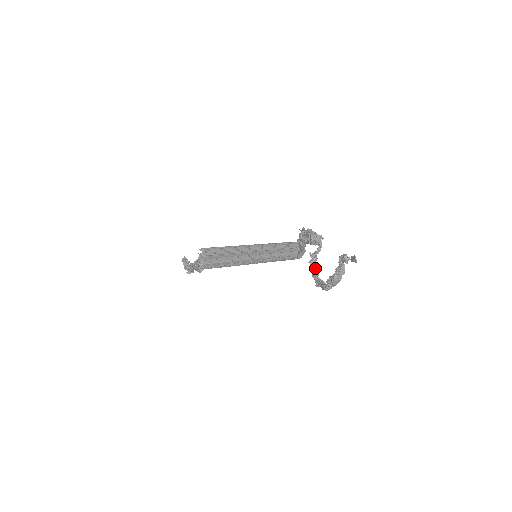
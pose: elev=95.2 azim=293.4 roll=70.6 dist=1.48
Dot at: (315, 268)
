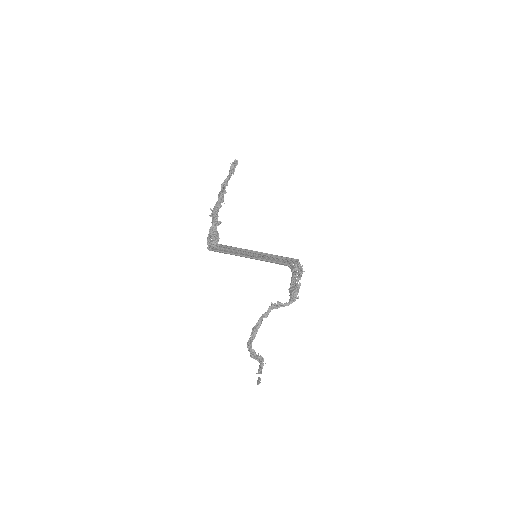
Dot at: (269, 312)
